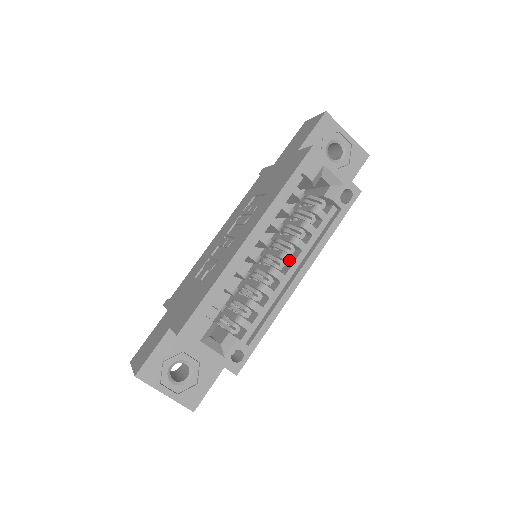
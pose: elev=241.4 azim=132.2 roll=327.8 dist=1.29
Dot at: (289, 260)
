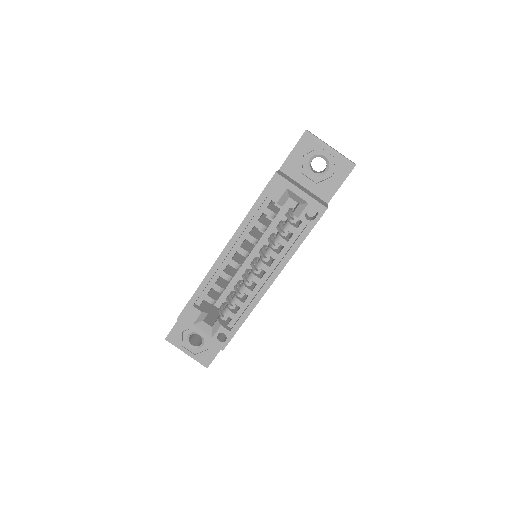
Dot at: (263, 267)
